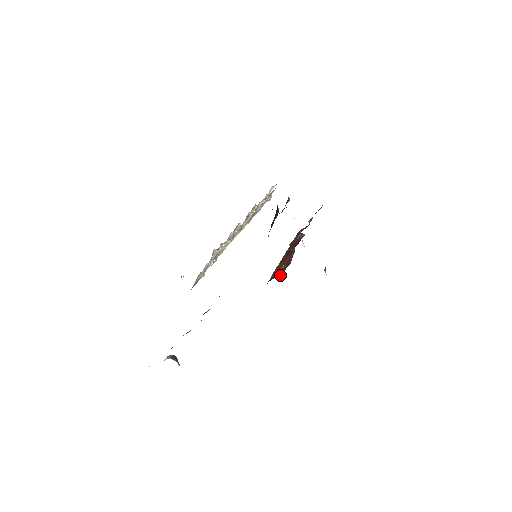
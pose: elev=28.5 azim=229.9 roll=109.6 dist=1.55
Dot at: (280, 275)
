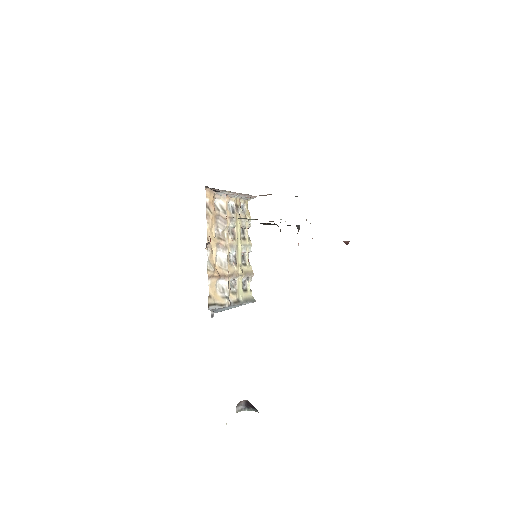
Dot at: occluded
